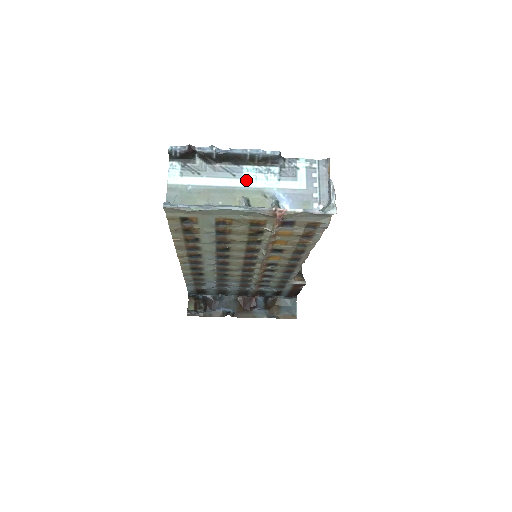
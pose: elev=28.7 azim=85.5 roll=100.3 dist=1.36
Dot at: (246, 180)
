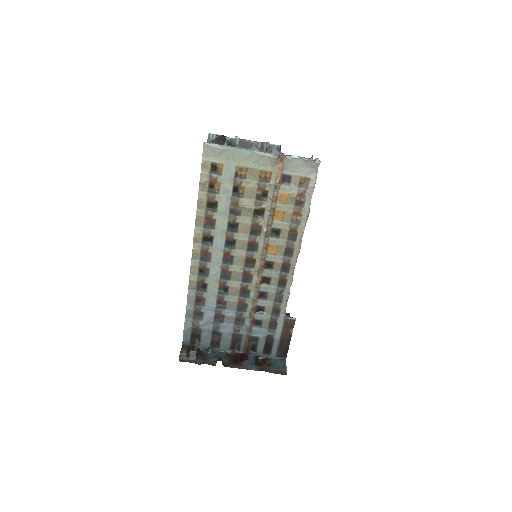
Dot at: occluded
